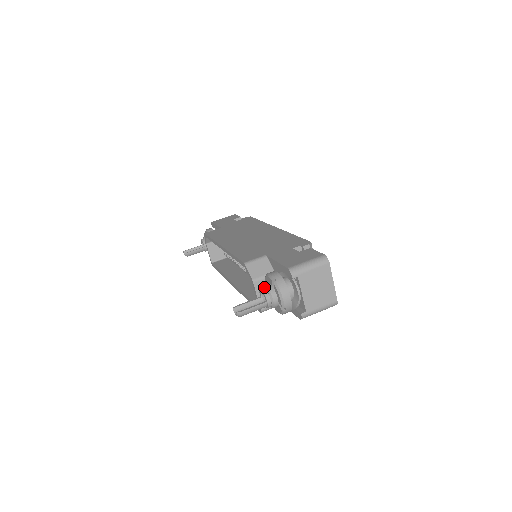
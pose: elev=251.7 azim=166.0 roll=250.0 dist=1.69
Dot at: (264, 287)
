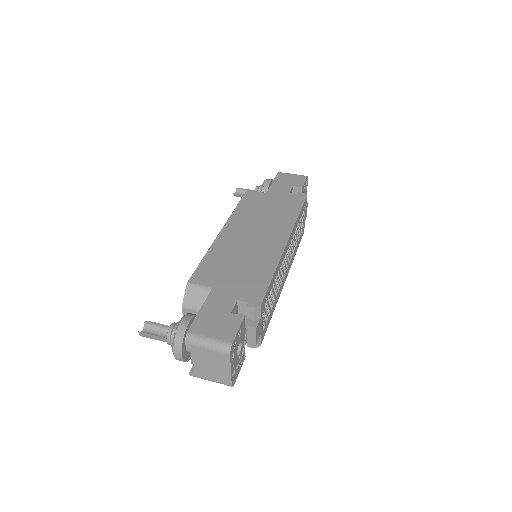
Dot at: (174, 326)
